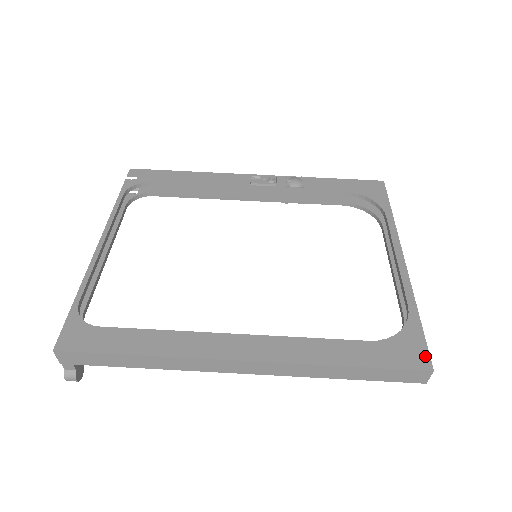
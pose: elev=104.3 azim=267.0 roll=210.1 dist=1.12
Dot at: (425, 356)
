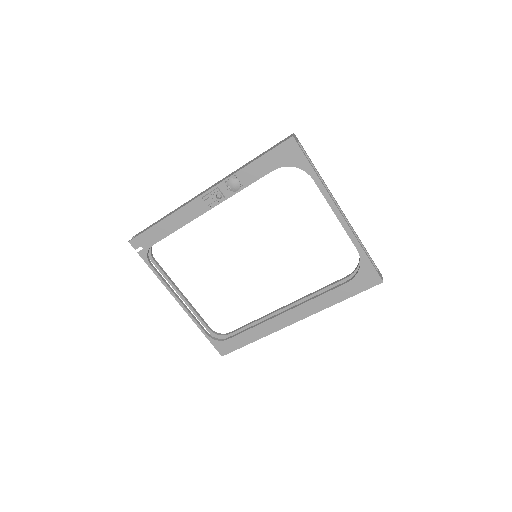
Dot at: (377, 277)
